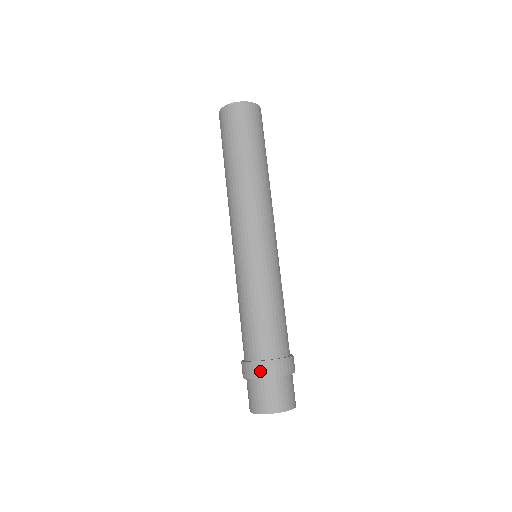
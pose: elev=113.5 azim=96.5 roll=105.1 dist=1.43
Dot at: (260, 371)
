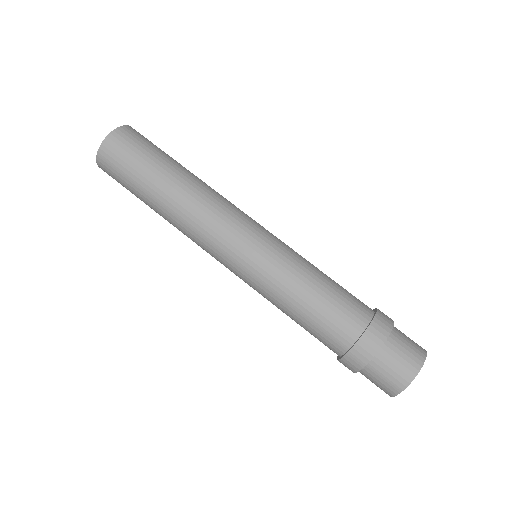
Dot at: (381, 329)
